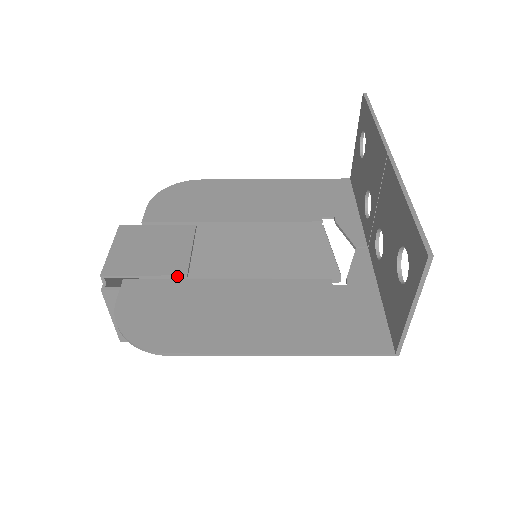
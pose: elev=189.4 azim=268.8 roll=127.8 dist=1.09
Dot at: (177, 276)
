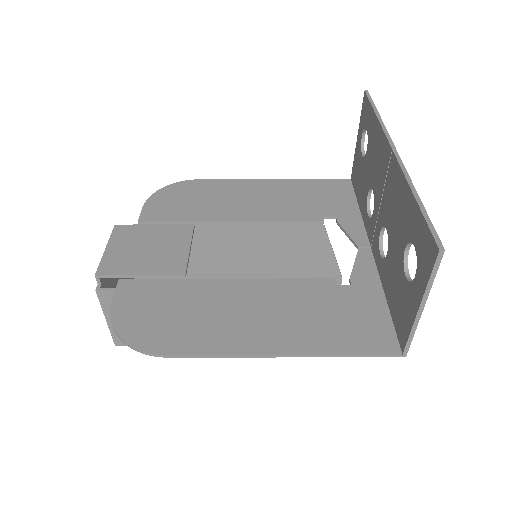
Dot at: (175, 276)
